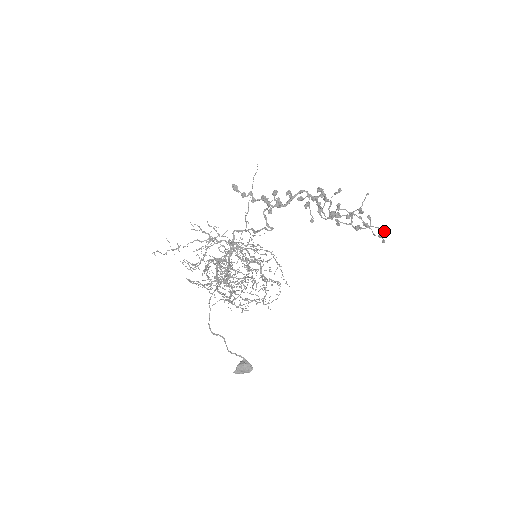
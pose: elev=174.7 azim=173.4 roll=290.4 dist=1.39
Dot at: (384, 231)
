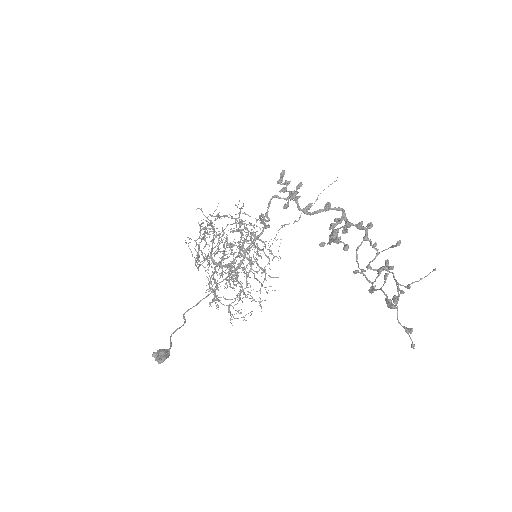
Dot at: (389, 303)
